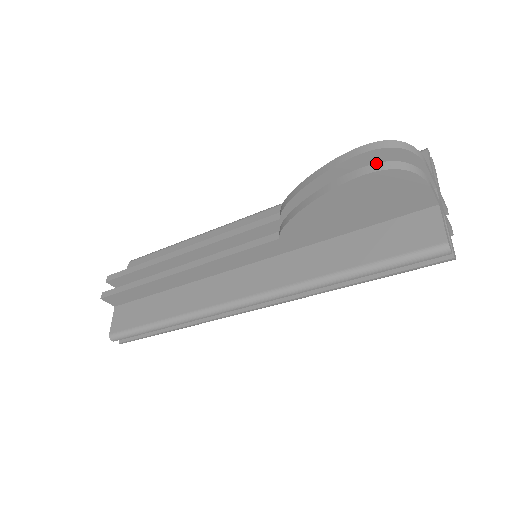
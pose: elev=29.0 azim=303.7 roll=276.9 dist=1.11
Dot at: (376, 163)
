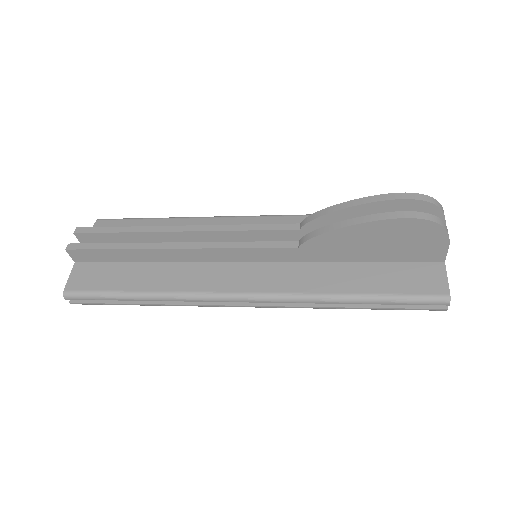
Dot at: (420, 212)
